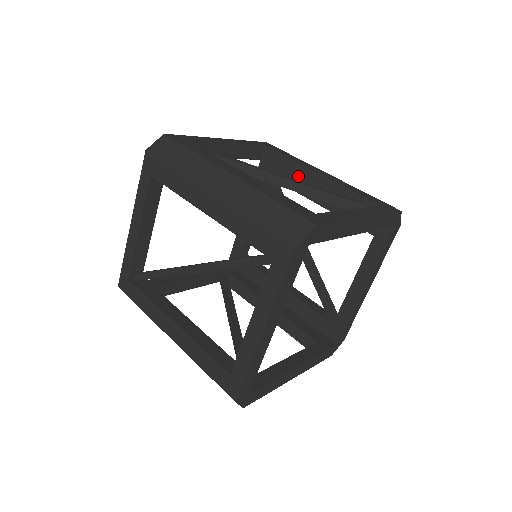
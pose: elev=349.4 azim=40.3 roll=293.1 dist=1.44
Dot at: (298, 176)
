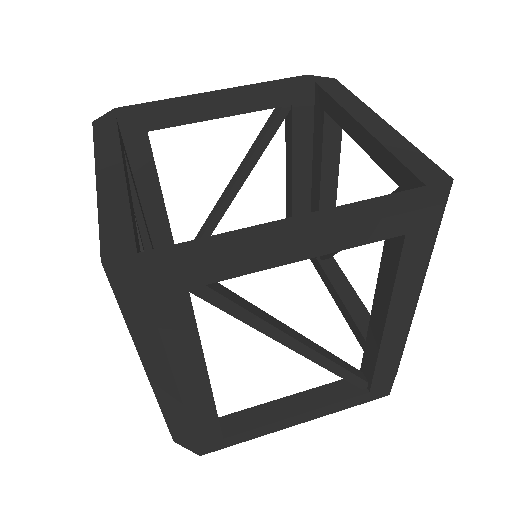
Dot at: (379, 291)
